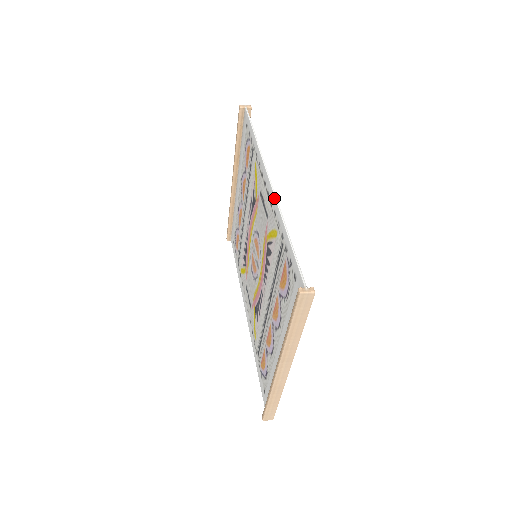
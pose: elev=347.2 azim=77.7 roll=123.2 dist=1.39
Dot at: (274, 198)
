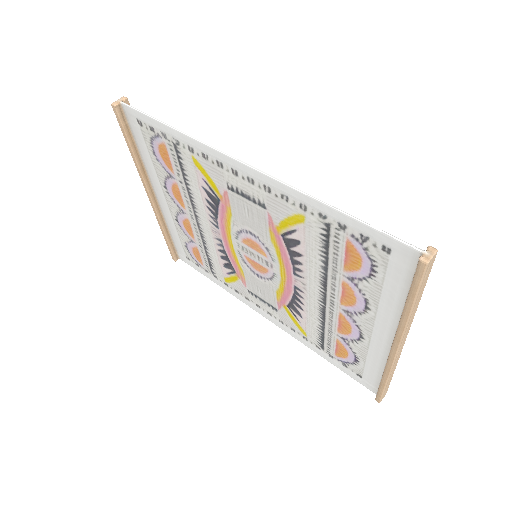
Dot at: (273, 181)
